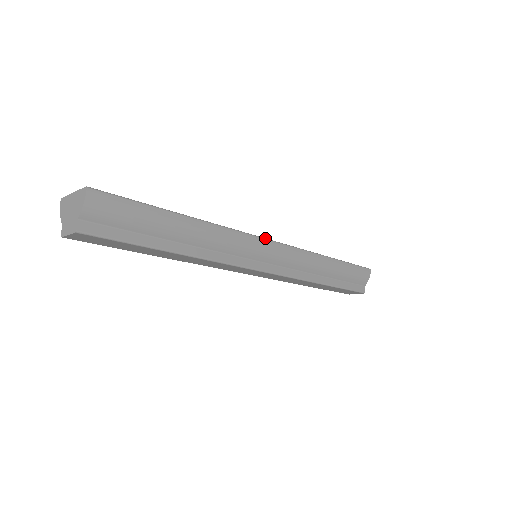
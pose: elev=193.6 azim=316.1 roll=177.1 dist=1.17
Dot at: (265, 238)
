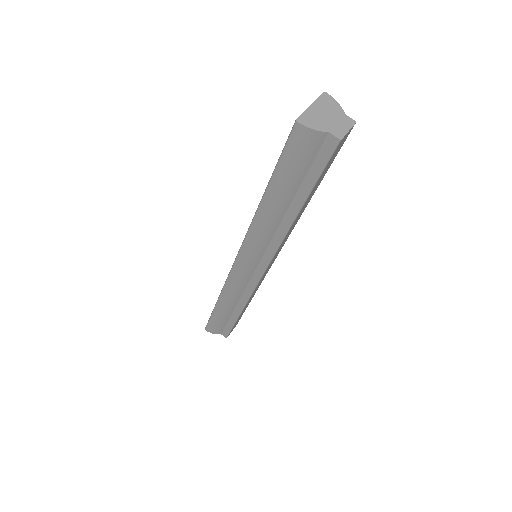
Dot at: occluded
